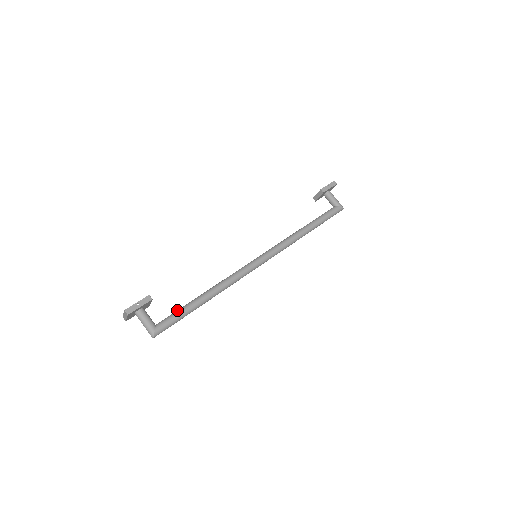
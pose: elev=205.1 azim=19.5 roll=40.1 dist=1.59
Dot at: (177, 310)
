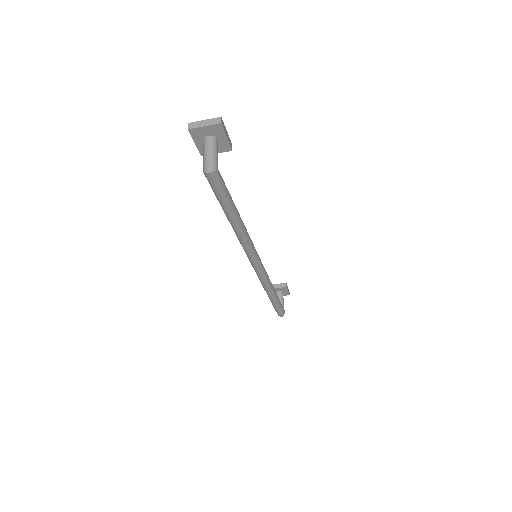
Dot at: occluded
